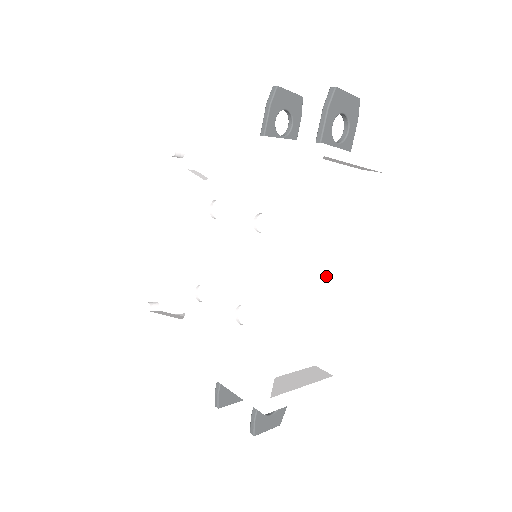
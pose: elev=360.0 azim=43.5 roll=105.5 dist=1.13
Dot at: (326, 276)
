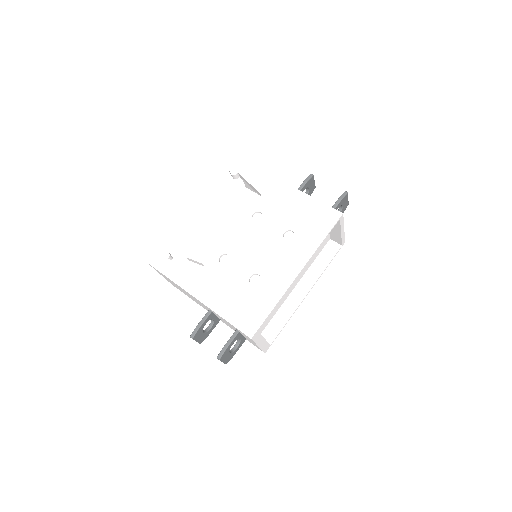
Dot at: (292, 285)
